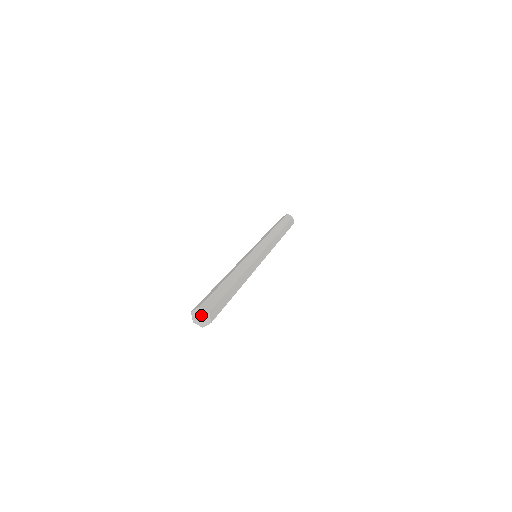
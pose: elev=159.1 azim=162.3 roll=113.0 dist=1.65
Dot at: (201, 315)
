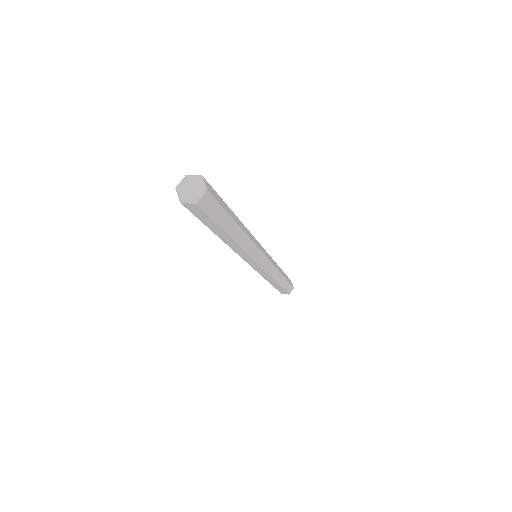
Dot at: (195, 185)
